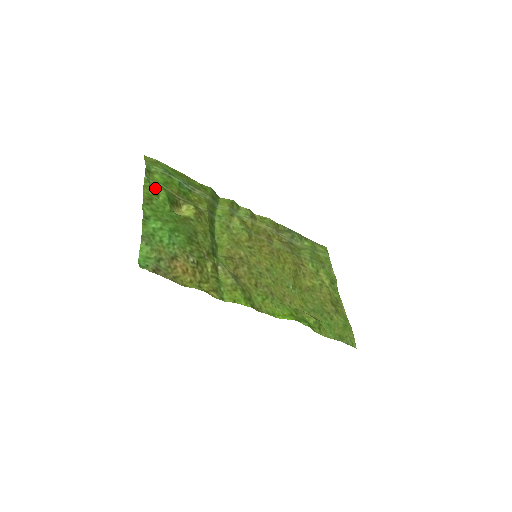
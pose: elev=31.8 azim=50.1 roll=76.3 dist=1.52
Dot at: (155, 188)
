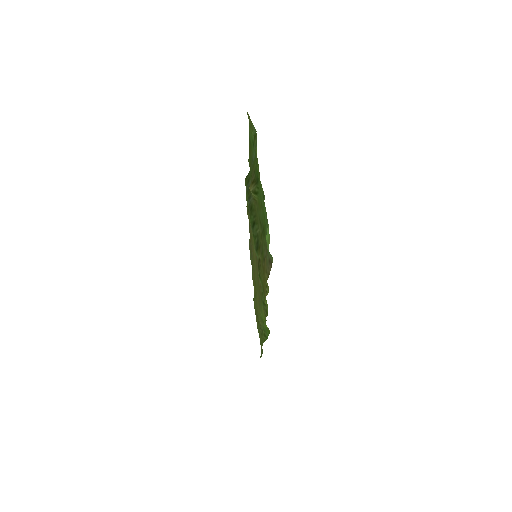
Dot at: occluded
